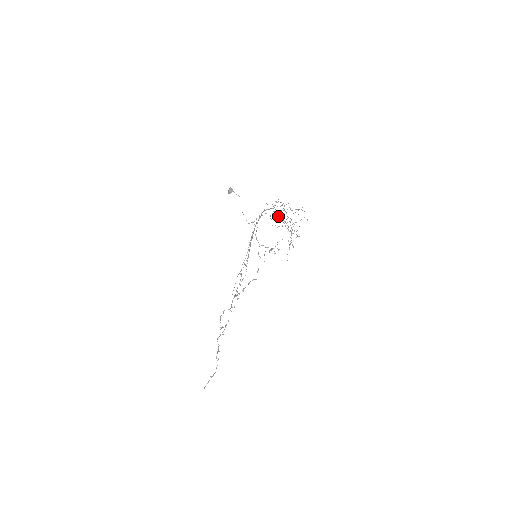
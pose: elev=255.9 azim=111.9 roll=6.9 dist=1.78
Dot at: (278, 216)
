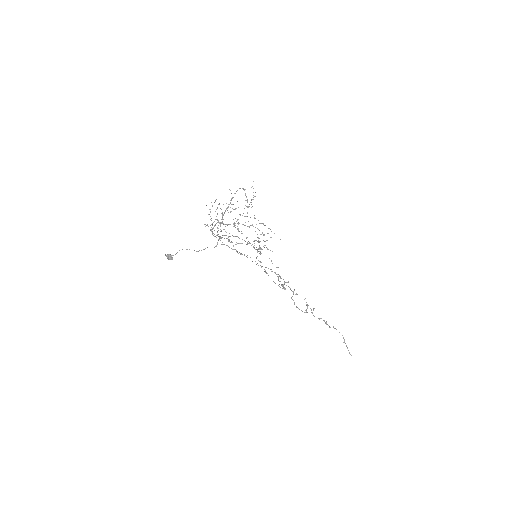
Dot at: occluded
